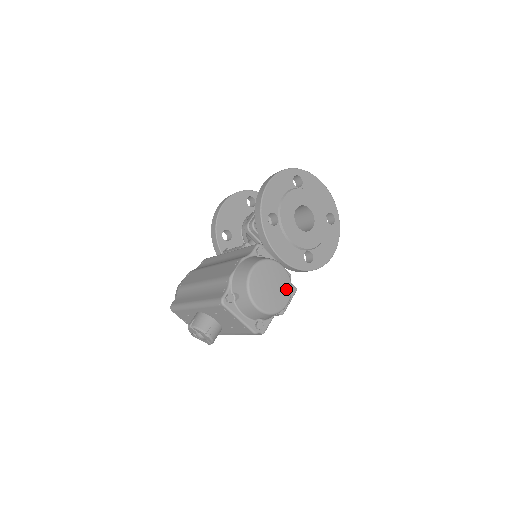
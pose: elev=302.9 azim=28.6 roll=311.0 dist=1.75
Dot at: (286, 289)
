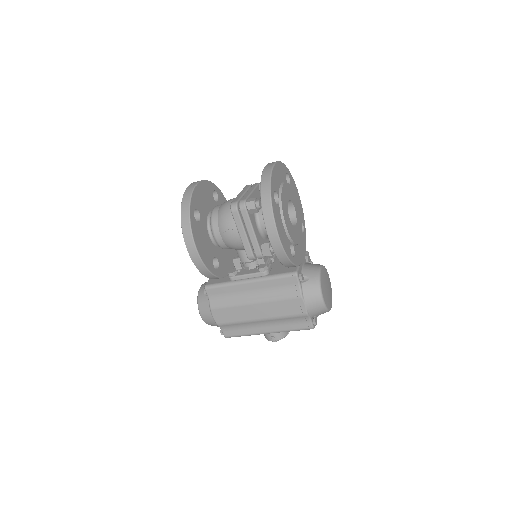
Dot at: (327, 274)
